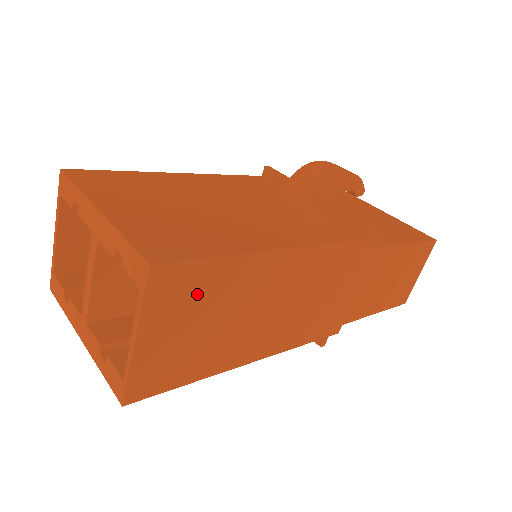
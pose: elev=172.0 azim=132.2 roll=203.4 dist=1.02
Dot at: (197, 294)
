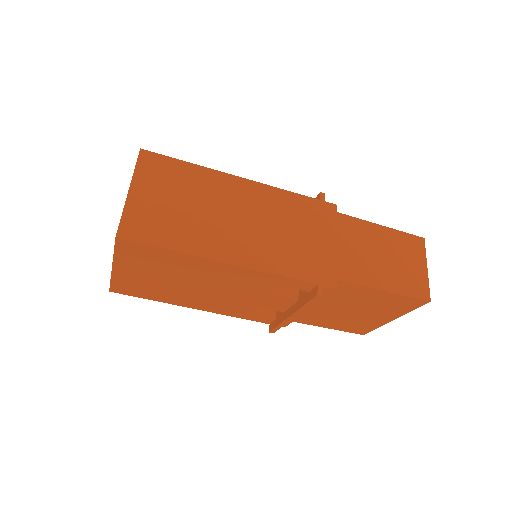
Dot at: (172, 179)
